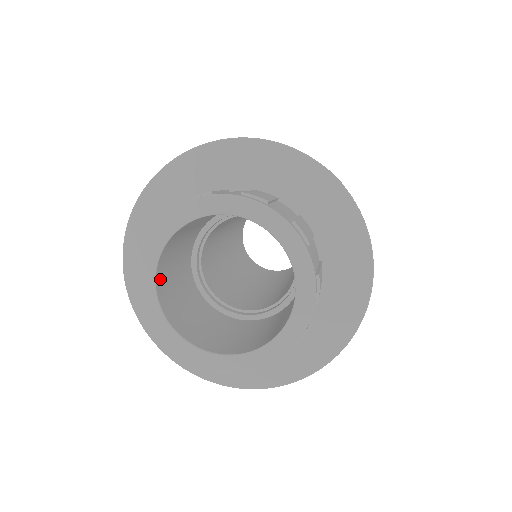
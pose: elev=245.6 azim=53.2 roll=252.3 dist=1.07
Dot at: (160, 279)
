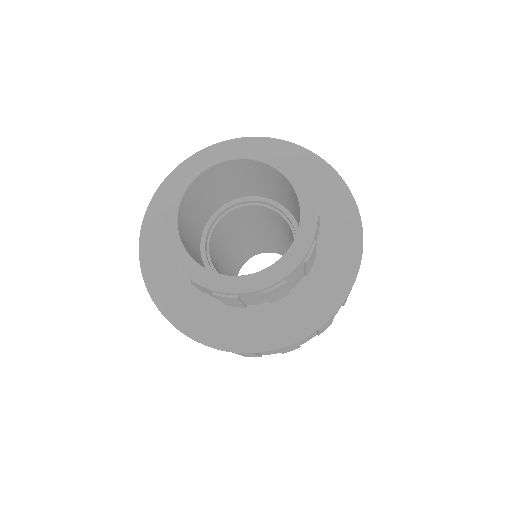
Dot at: (188, 195)
